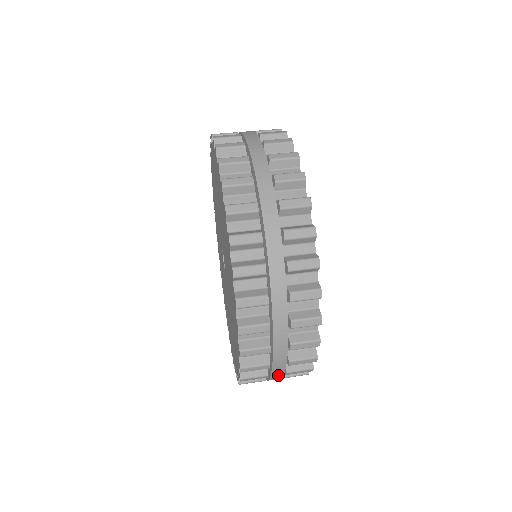
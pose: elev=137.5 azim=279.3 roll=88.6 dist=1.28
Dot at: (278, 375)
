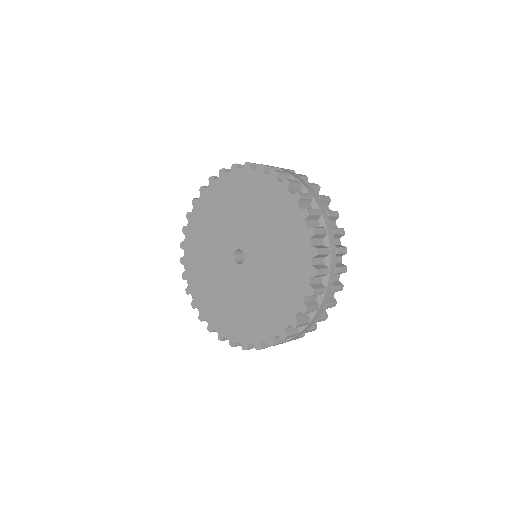
Dot at: (333, 271)
